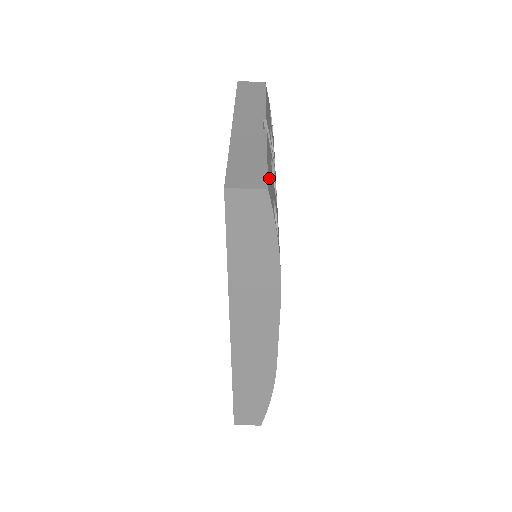
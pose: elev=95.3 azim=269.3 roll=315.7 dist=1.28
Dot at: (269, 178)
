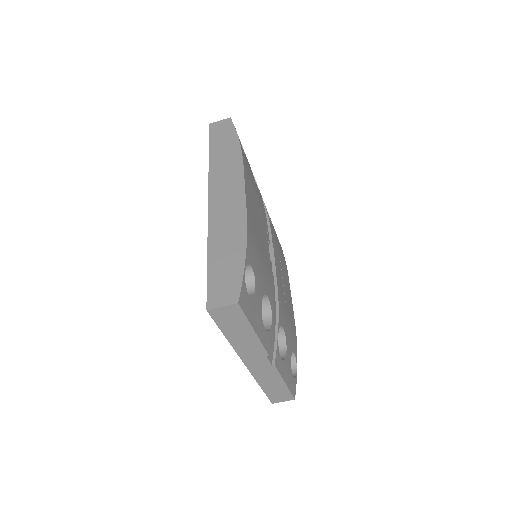
Dot at: (290, 386)
